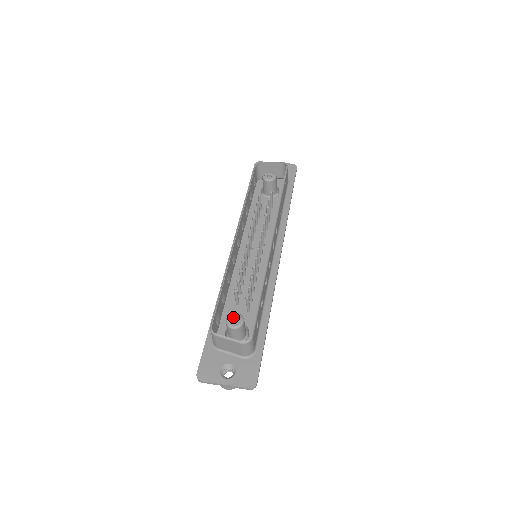
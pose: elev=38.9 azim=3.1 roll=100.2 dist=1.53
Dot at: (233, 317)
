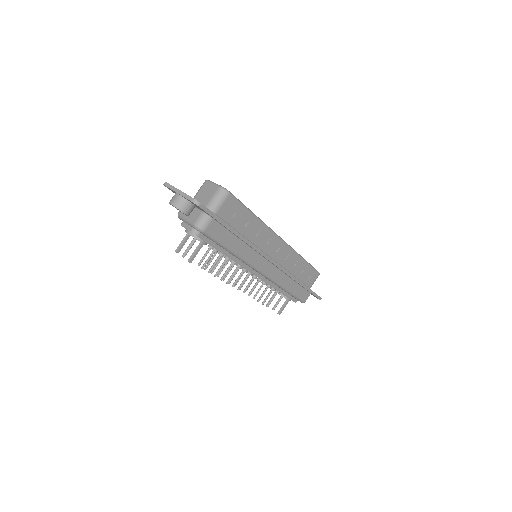
Dot at: occluded
